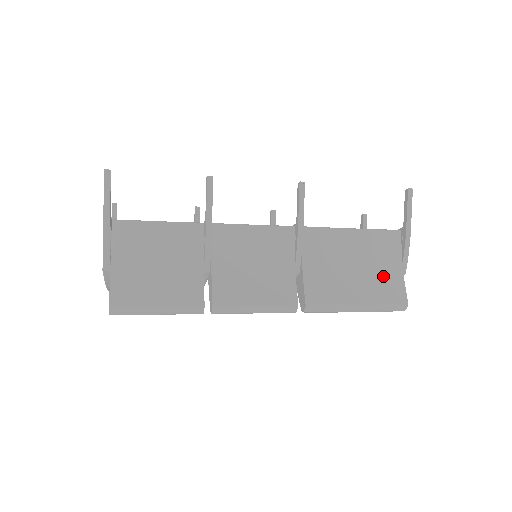
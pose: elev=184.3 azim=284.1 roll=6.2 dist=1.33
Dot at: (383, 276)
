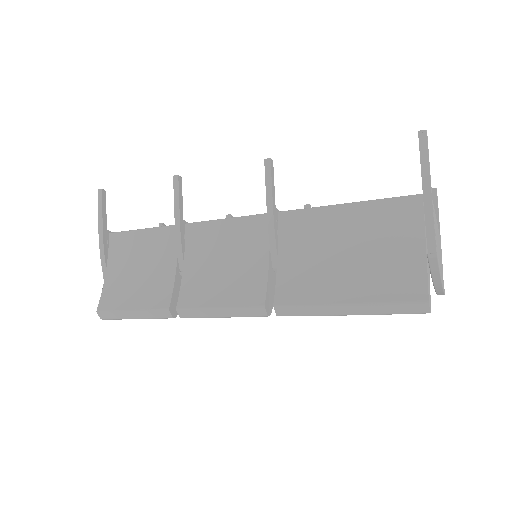
Dot at: (389, 262)
